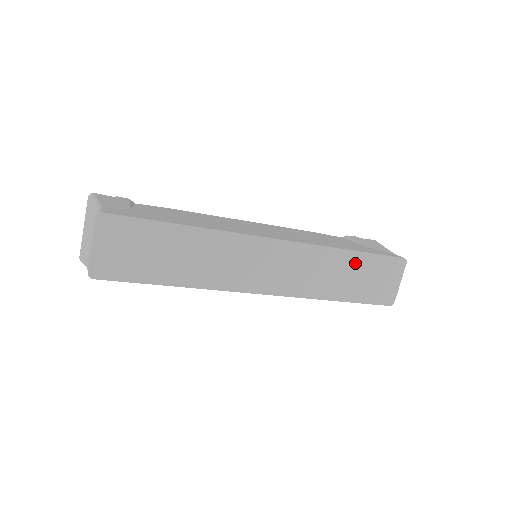
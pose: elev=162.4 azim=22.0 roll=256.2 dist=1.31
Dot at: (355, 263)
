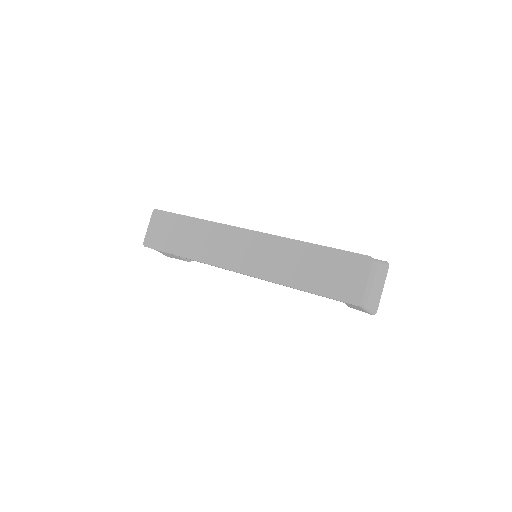
Dot at: (314, 255)
